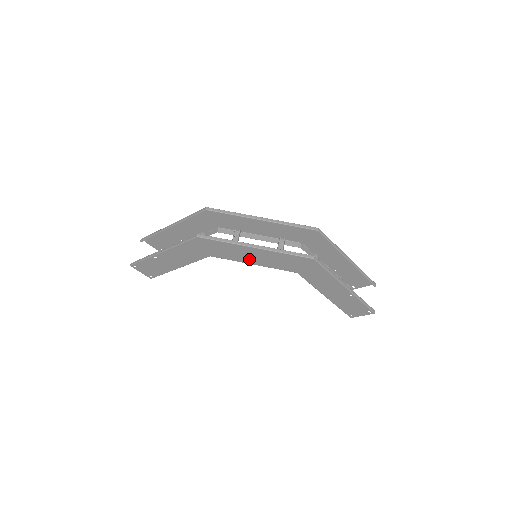
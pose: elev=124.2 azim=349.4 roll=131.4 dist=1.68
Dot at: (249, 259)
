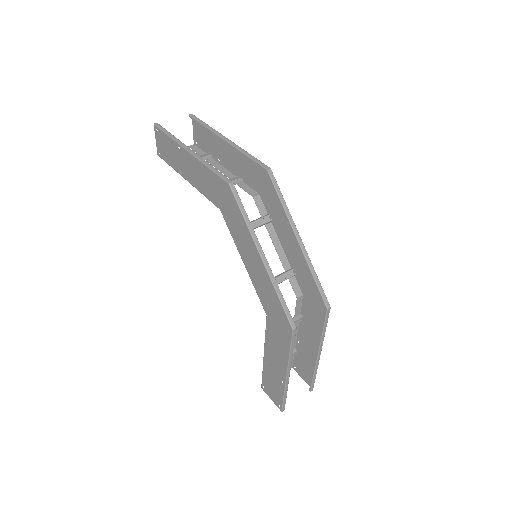
Dot at: (246, 256)
